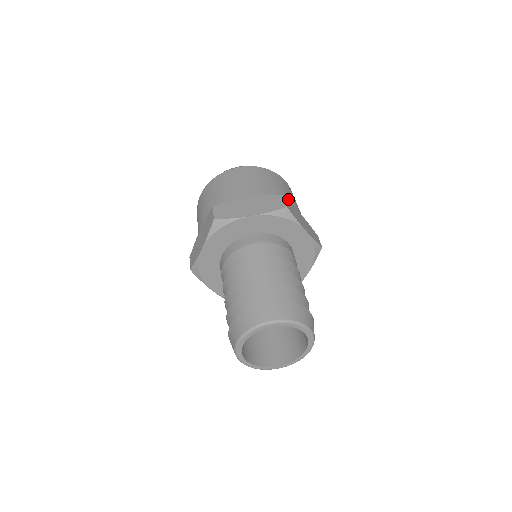
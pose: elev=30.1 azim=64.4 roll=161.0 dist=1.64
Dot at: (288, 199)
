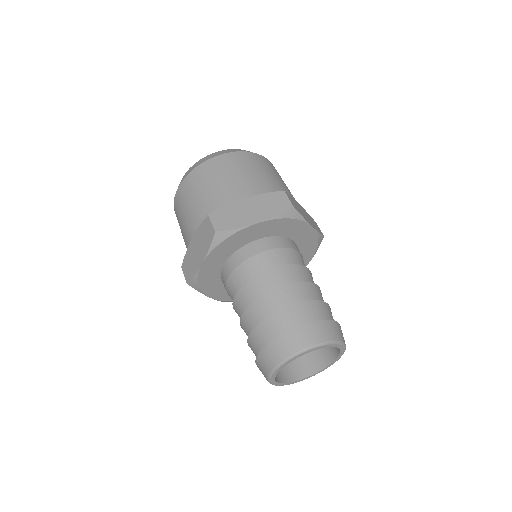
Dot at: (284, 189)
